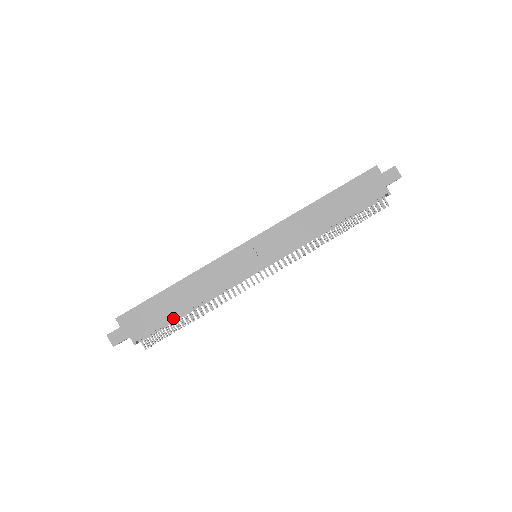
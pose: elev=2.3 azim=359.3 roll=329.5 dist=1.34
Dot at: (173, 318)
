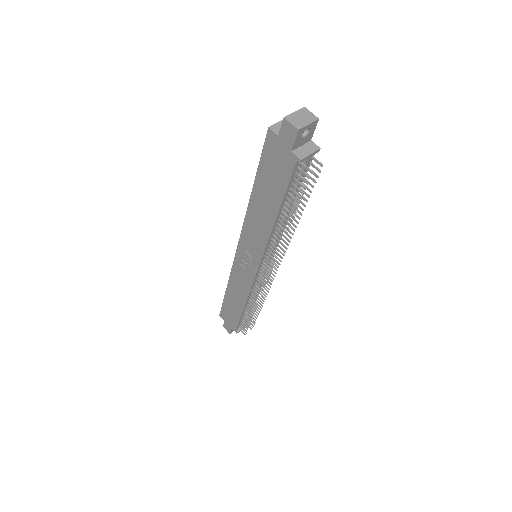
Dot at: (240, 316)
